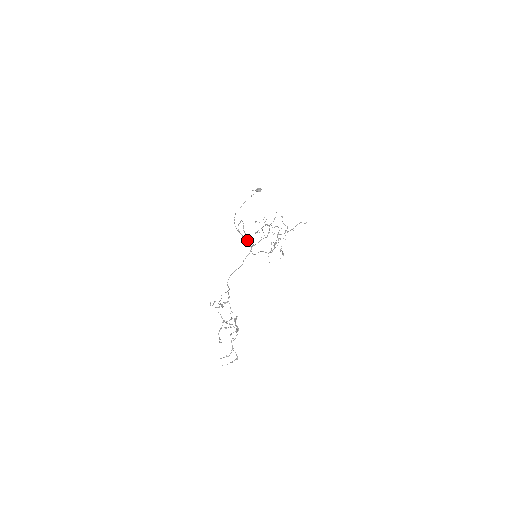
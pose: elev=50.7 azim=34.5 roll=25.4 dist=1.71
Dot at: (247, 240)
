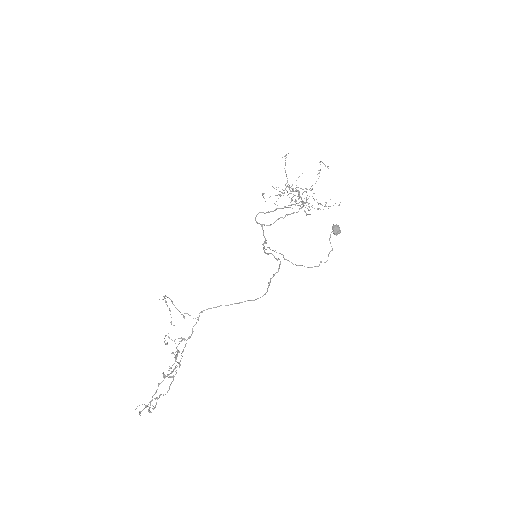
Dot at: (264, 246)
